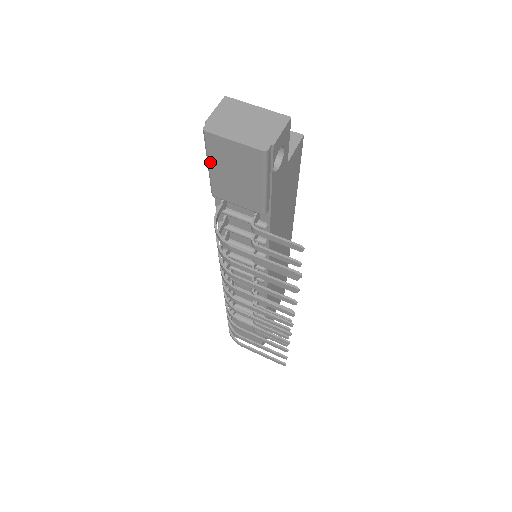
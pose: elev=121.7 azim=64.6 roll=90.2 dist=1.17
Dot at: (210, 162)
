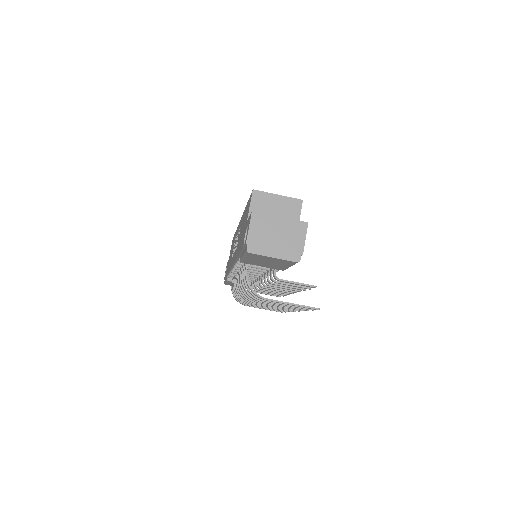
Dot at: (247, 258)
